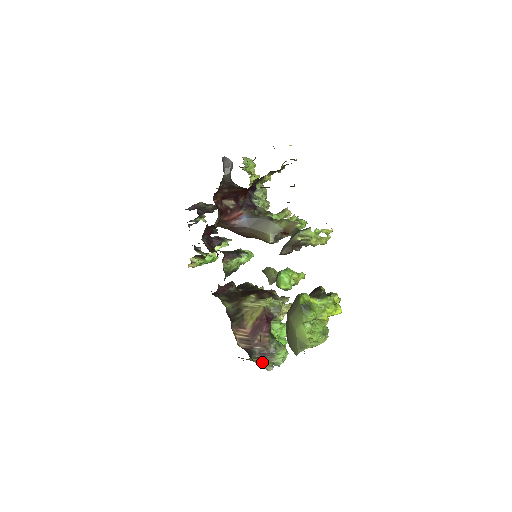
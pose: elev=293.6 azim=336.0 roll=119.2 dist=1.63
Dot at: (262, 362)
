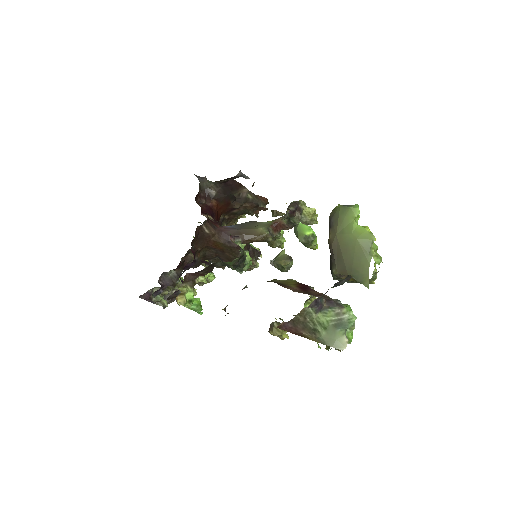
Dot at: occluded
